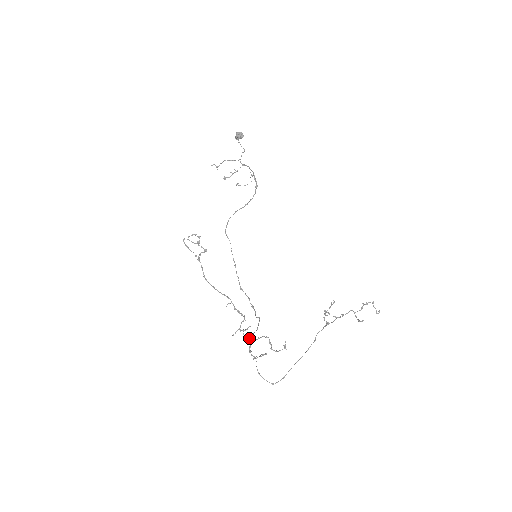
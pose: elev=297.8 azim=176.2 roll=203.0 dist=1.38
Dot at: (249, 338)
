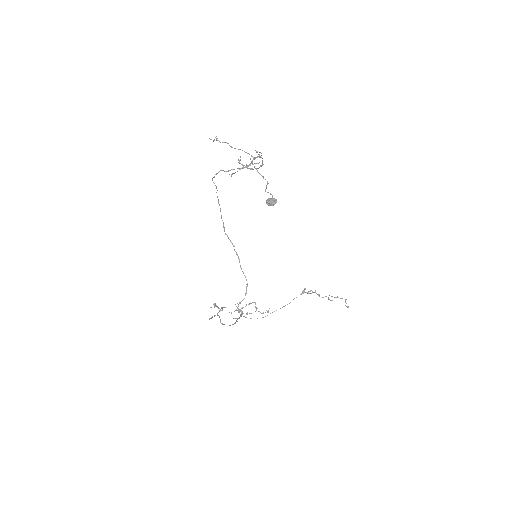
Dot at: occluded
